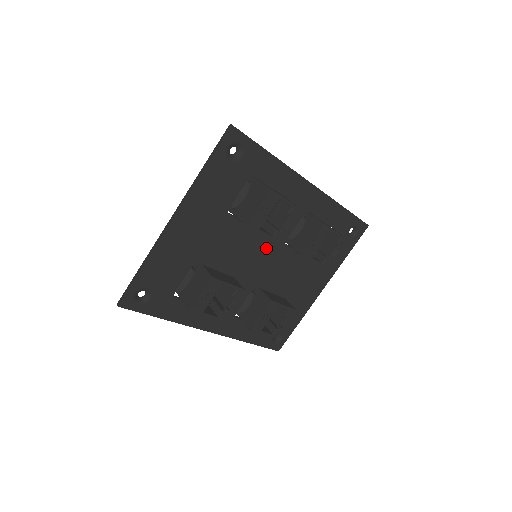
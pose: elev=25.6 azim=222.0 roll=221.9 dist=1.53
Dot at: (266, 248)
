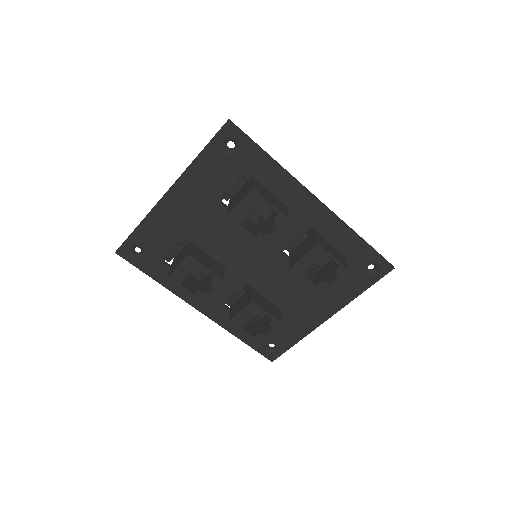
Dot at: (261, 250)
